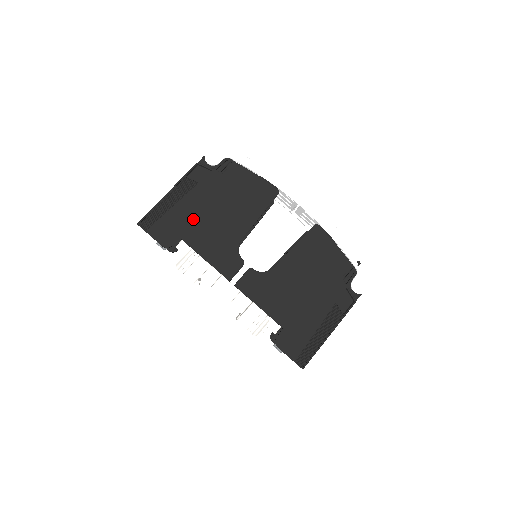
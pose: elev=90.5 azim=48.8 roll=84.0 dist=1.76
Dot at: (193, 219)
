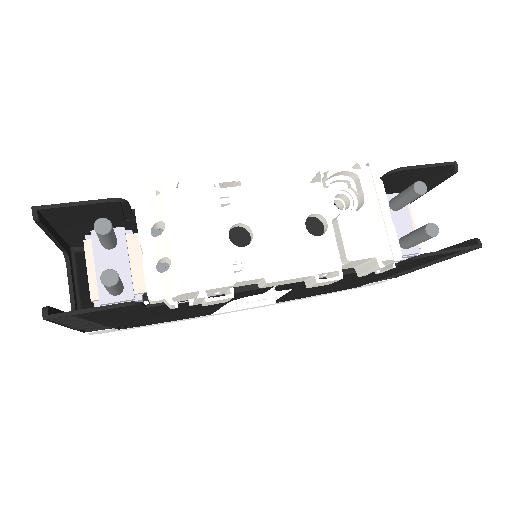
Dot at: (127, 224)
